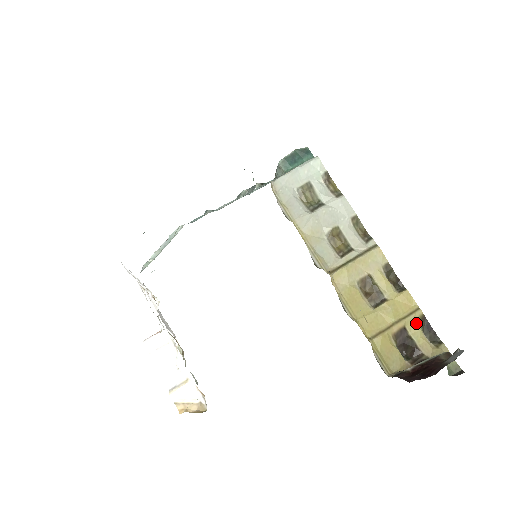
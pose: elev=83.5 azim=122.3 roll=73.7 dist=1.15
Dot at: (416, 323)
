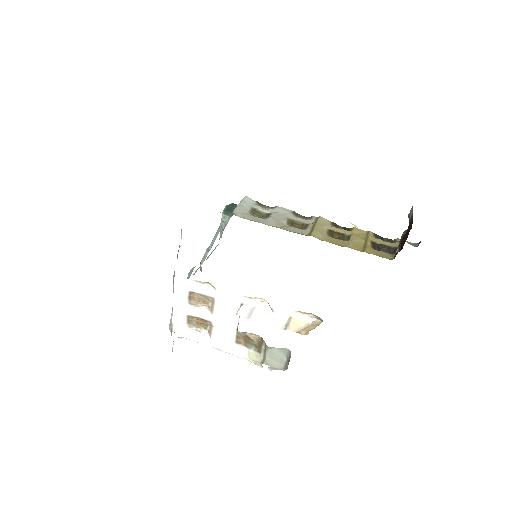
Dot at: (375, 238)
